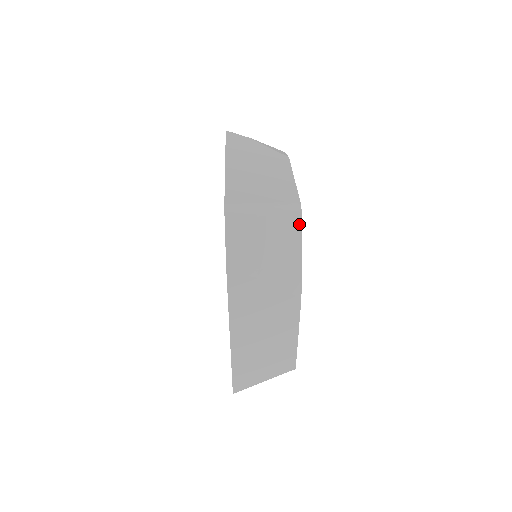
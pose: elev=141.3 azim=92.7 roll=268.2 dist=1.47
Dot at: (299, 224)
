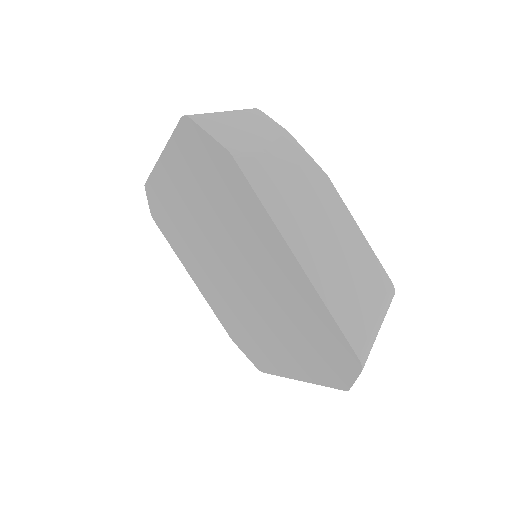
Dot at: (265, 116)
